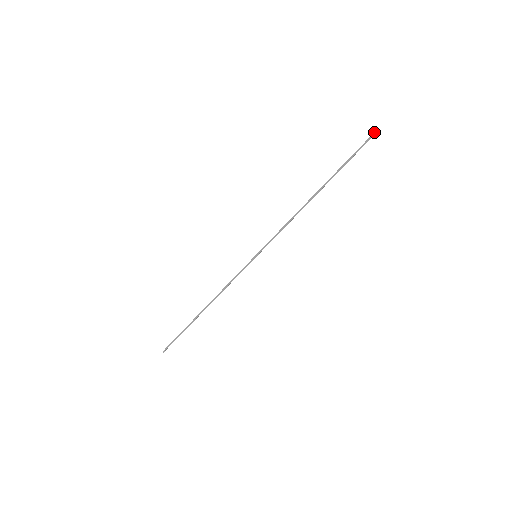
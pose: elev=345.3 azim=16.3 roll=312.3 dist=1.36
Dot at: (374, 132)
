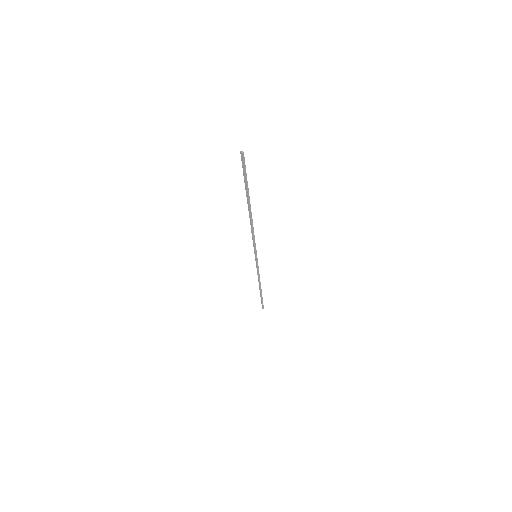
Dot at: (242, 157)
